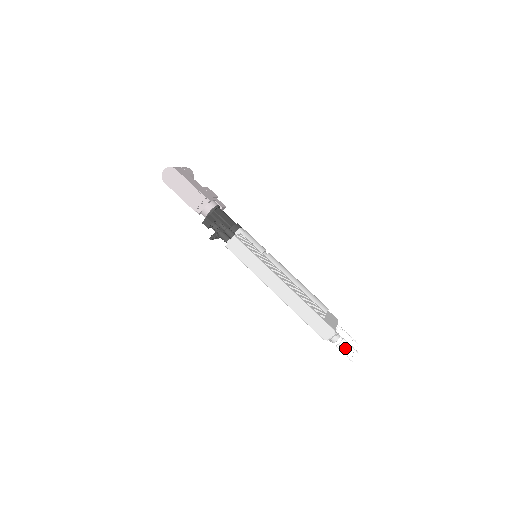
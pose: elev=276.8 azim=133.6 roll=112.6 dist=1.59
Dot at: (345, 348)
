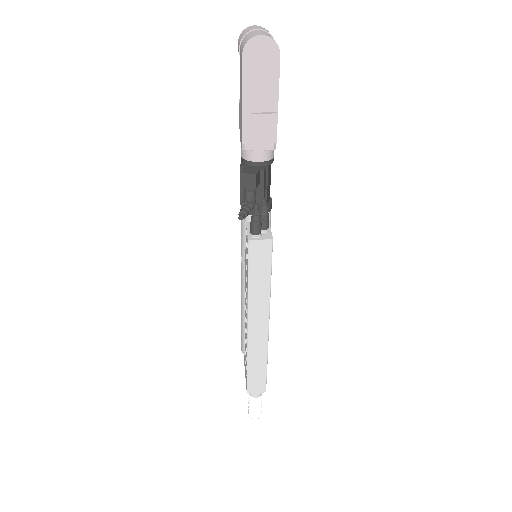
Dot at: (258, 407)
